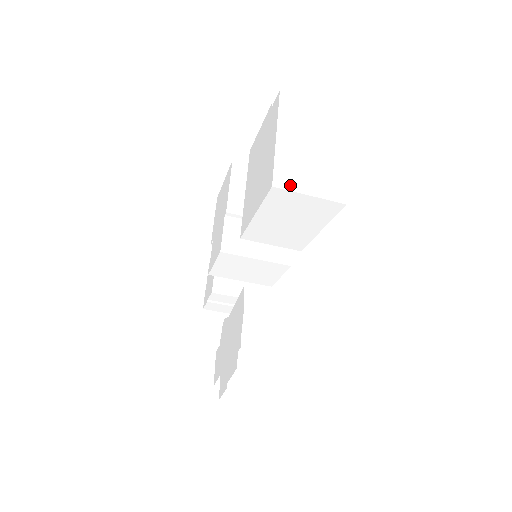
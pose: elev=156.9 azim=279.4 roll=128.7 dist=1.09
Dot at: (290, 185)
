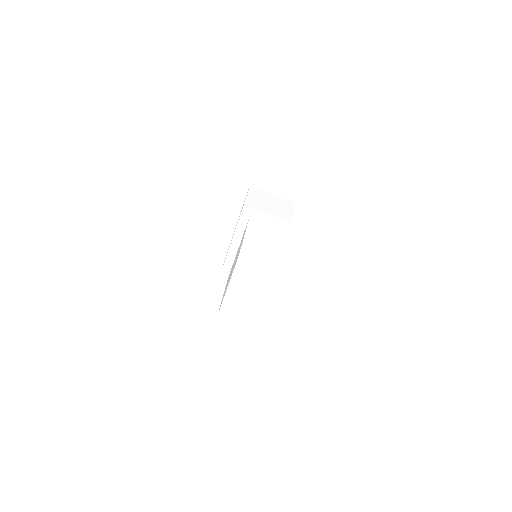
Dot at: (229, 317)
